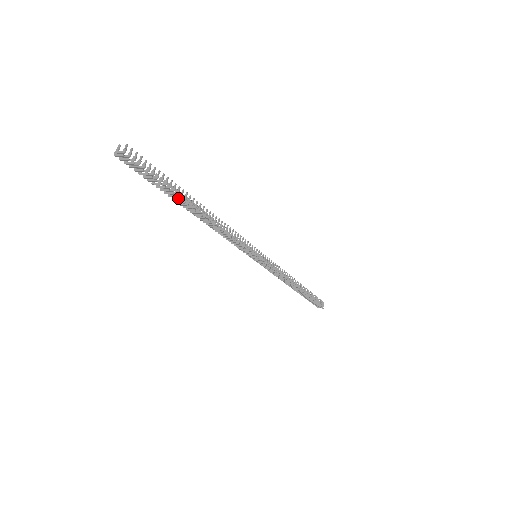
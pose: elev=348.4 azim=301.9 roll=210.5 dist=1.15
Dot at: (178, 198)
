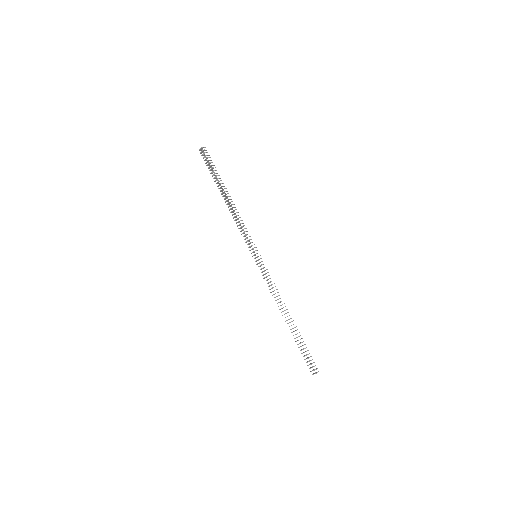
Dot at: (218, 181)
